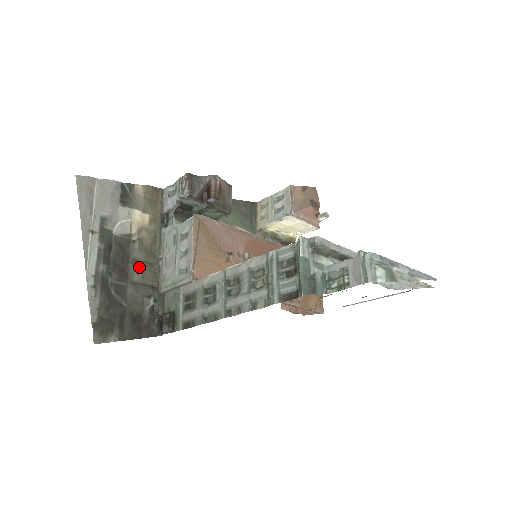
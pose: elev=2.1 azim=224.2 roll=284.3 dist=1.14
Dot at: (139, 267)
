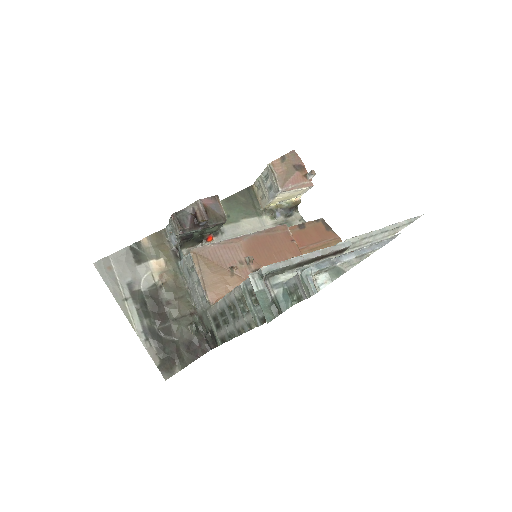
Dot at: (173, 305)
